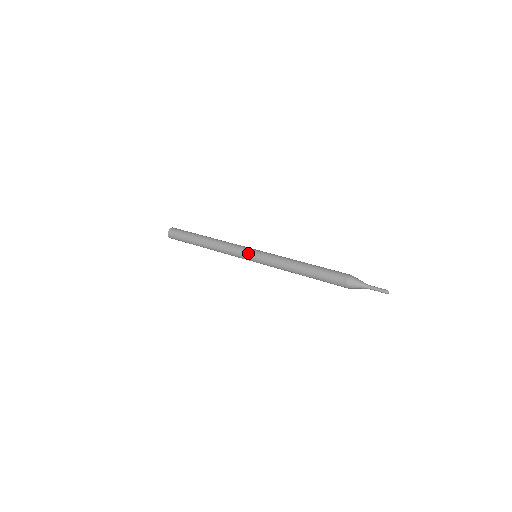
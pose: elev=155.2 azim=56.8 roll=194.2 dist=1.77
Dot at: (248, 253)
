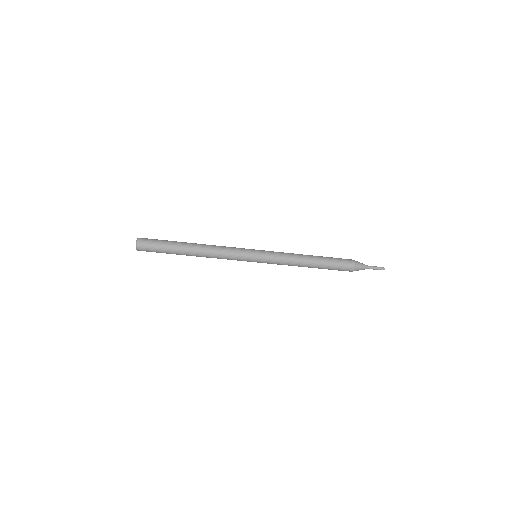
Dot at: (251, 254)
